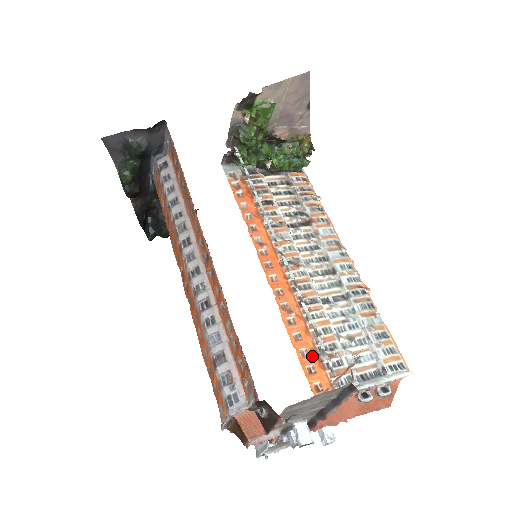
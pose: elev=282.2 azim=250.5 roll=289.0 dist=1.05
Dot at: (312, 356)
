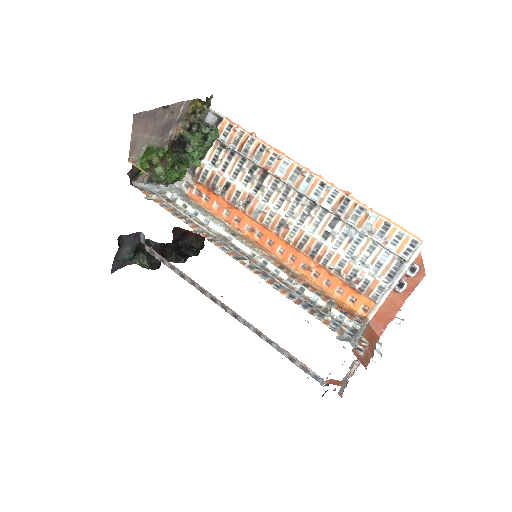
Dot at: occluded
